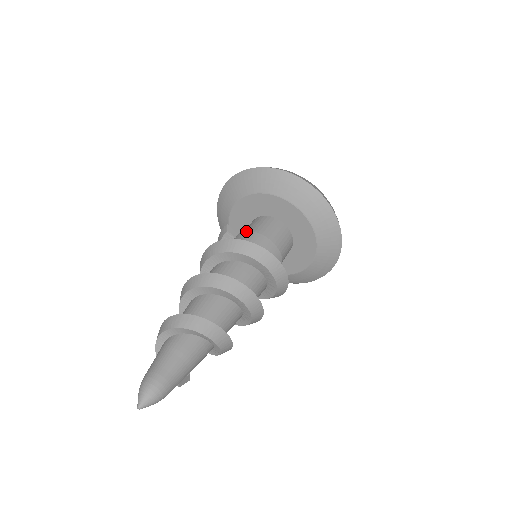
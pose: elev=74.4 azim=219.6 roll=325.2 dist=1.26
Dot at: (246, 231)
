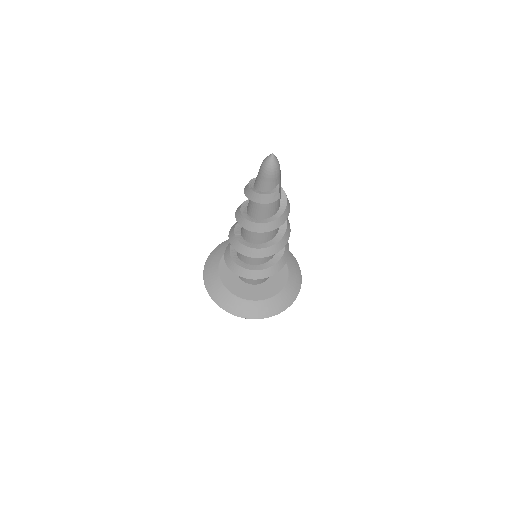
Dot at: occluded
